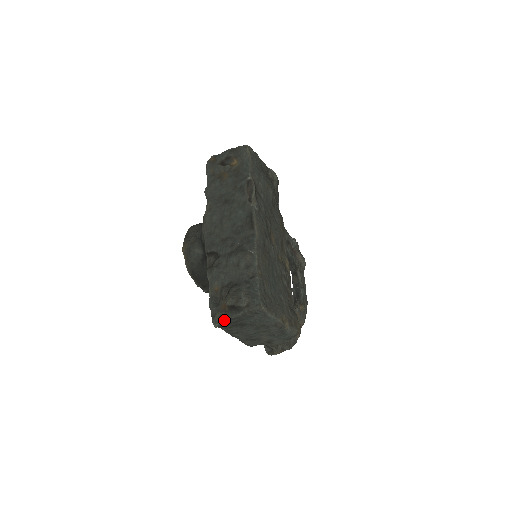
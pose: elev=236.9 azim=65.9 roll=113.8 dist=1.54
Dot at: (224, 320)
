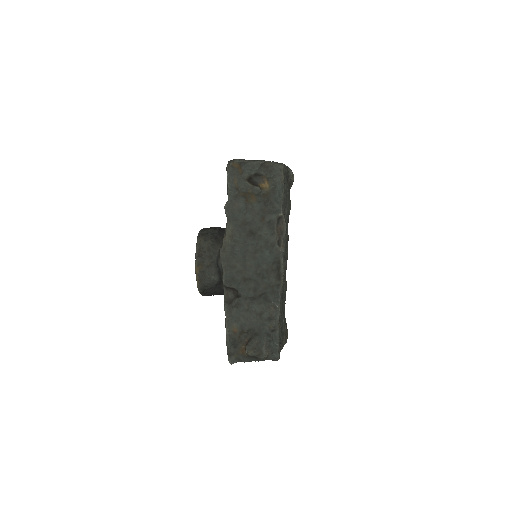
Dot at: (240, 361)
